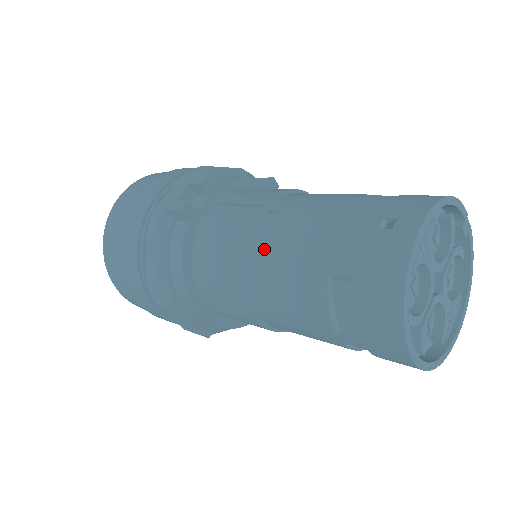
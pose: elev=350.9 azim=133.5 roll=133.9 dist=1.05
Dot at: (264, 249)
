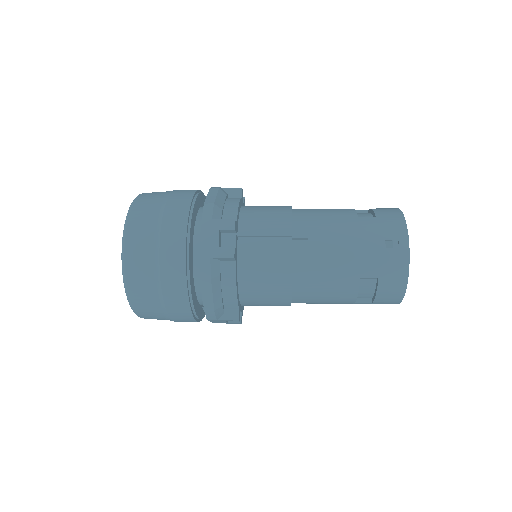
Dot at: (307, 269)
